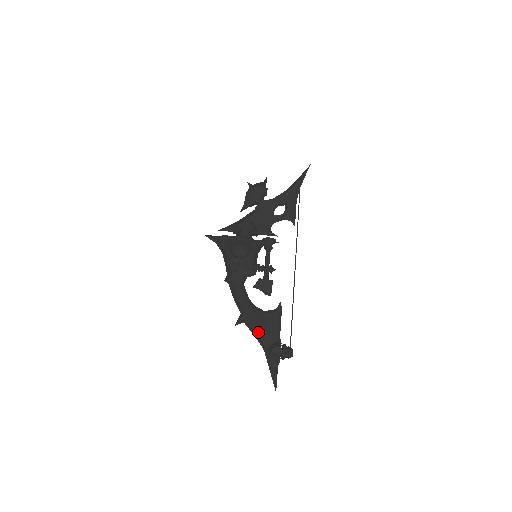
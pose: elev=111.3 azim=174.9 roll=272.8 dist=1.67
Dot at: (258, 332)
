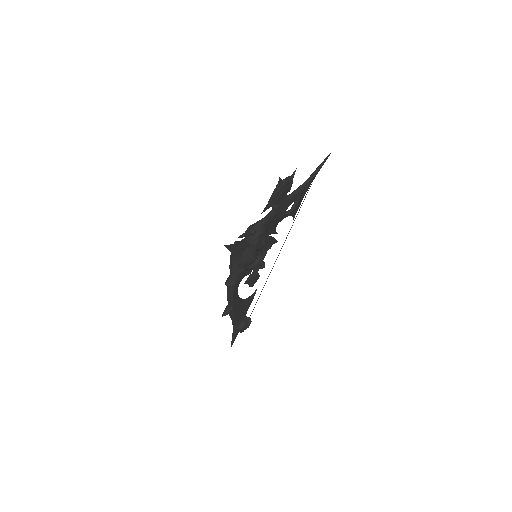
Dot at: (236, 318)
